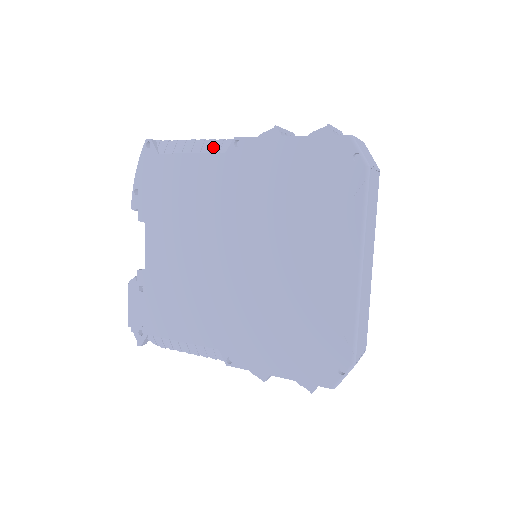
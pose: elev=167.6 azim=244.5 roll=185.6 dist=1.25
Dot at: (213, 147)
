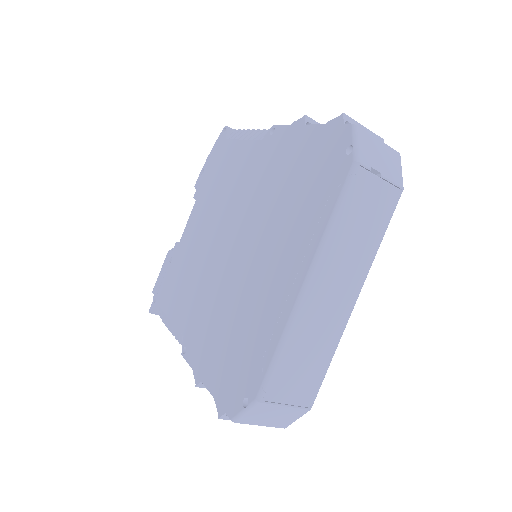
Dot at: (259, 136)
